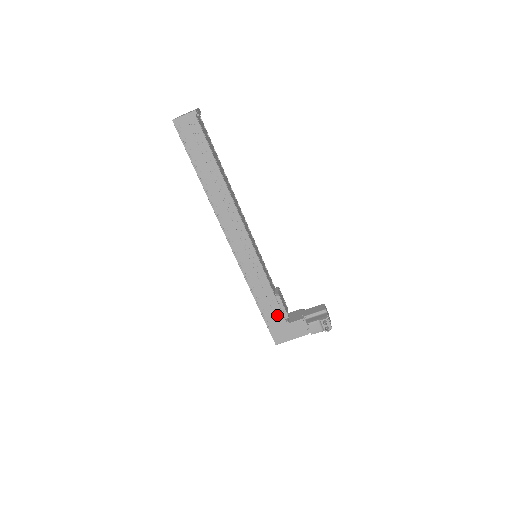
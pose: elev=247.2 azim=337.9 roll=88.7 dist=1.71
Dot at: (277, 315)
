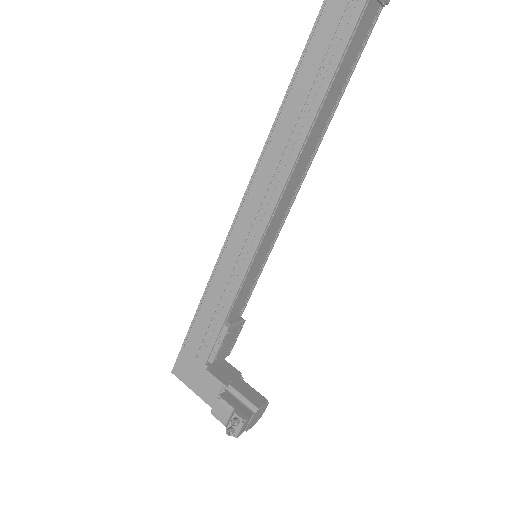
Dot at: (204, 345)
